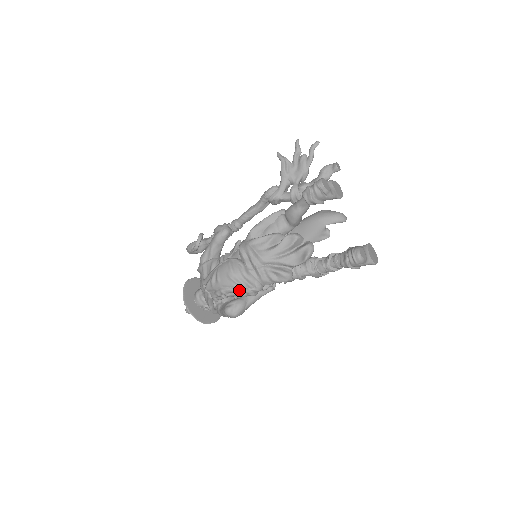
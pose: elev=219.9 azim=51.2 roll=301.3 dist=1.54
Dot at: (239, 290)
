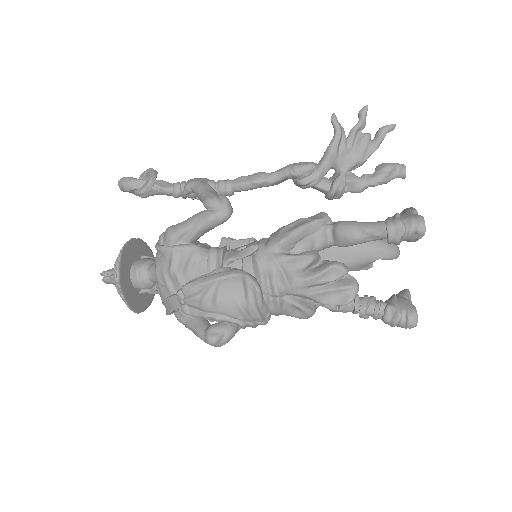
Dot at: (245, 324)
